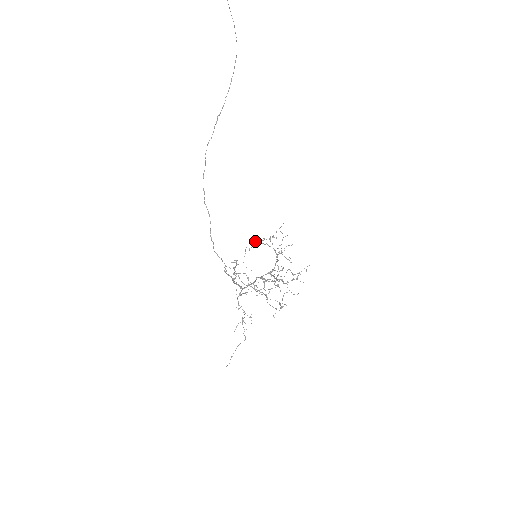
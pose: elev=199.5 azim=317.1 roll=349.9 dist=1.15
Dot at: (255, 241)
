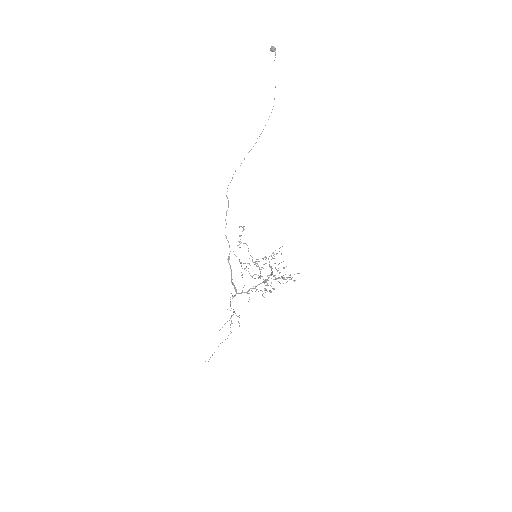
Dot at: (255, 261)
